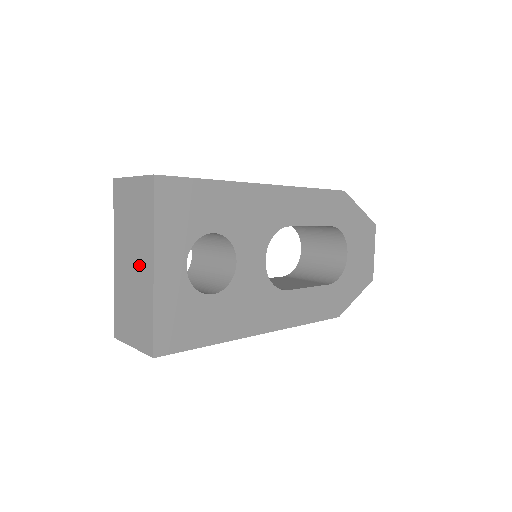
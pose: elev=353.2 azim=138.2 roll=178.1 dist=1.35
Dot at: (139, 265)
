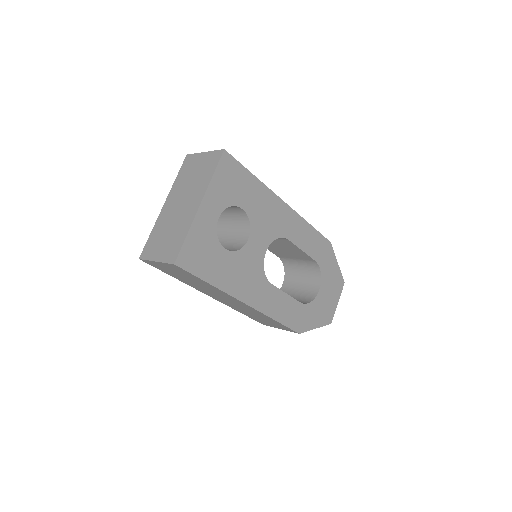
Dot at: (187, 204)
